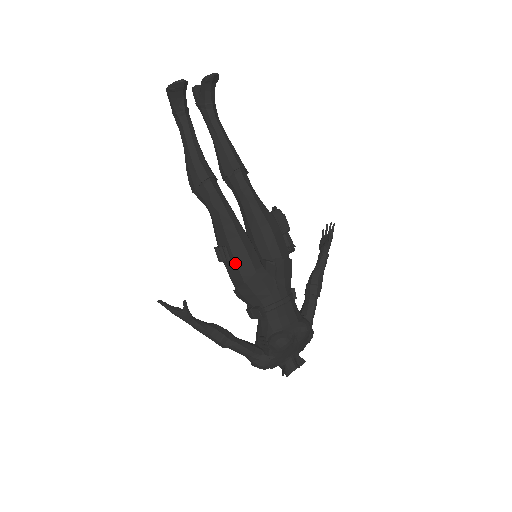
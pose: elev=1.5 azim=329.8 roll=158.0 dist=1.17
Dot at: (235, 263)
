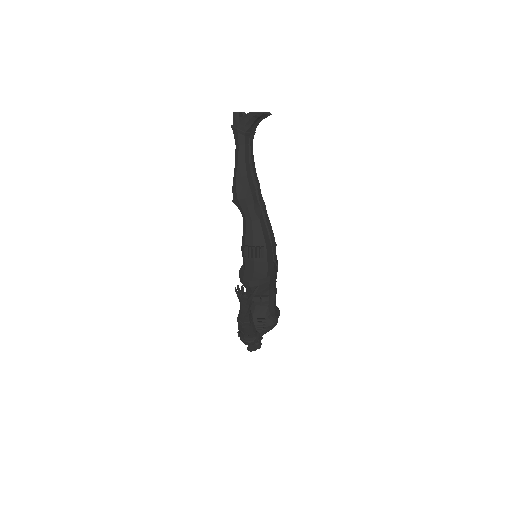
Dot at: (266, 260)
